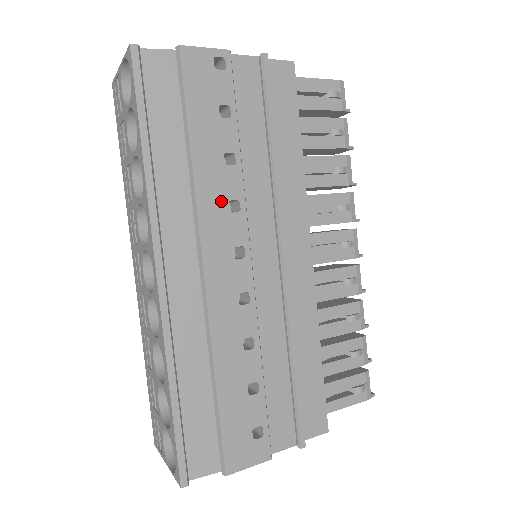
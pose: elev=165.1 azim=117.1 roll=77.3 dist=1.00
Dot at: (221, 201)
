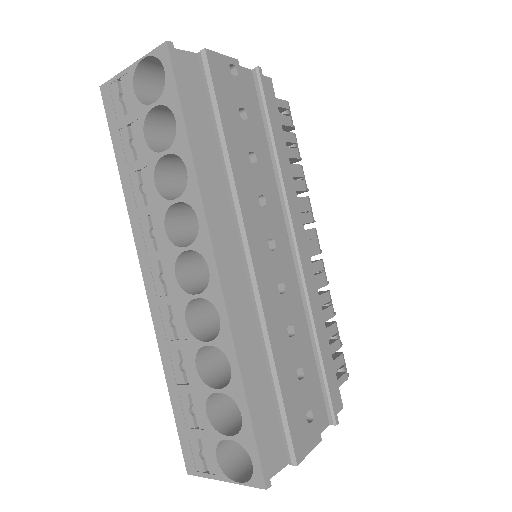
Dot at: (253, 196)
